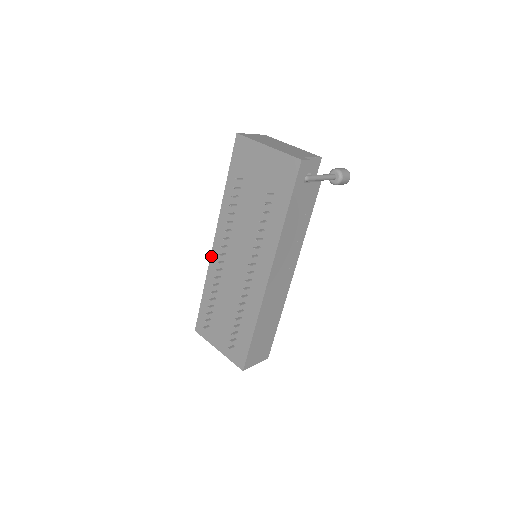
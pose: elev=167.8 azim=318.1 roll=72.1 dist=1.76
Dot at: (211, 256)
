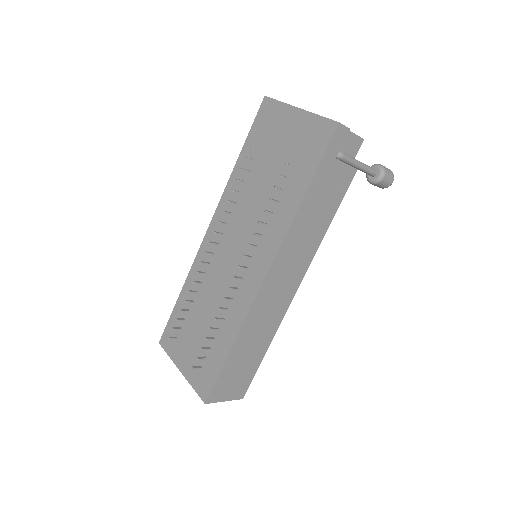
Dot at: (200, 247)
